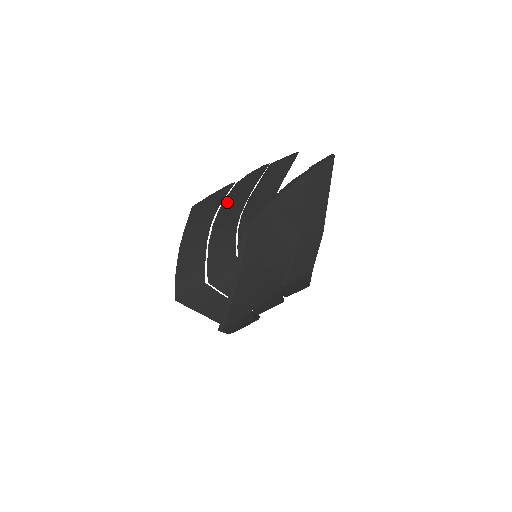
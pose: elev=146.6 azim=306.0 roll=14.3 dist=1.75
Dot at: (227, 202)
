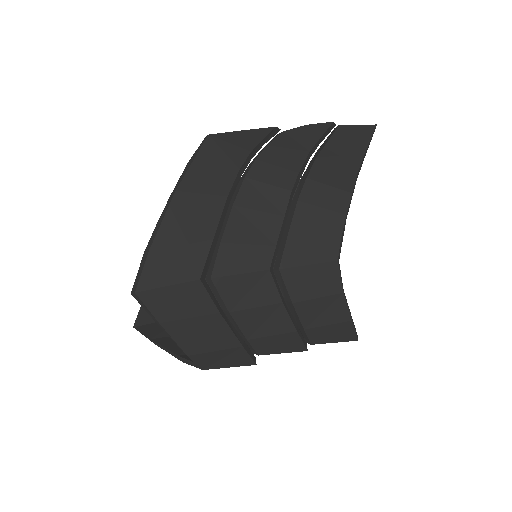
Dot at: occluded
